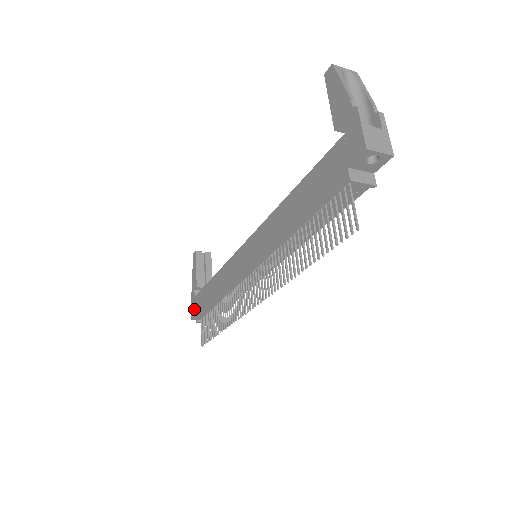
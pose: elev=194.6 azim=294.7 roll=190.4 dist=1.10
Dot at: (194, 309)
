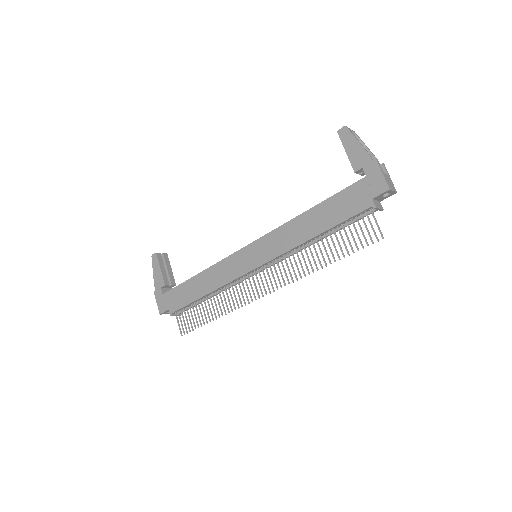
Dot at: (164, 305)
